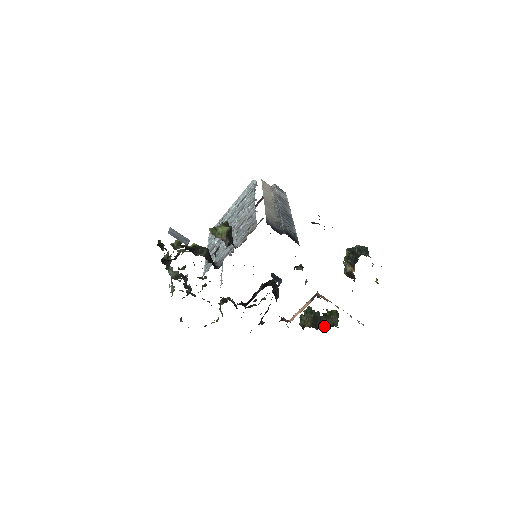
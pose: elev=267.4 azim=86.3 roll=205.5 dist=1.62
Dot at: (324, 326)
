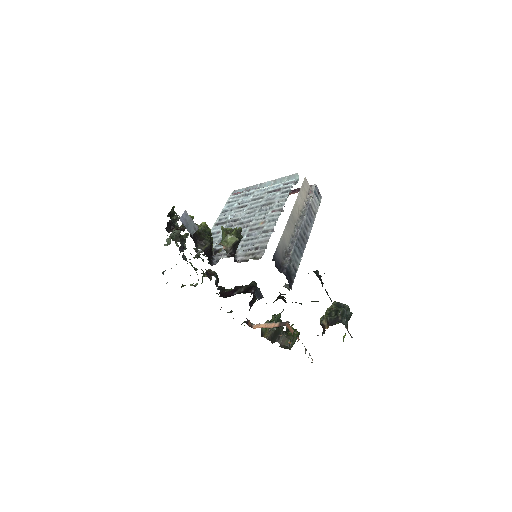
Dot at: (280, 342)
